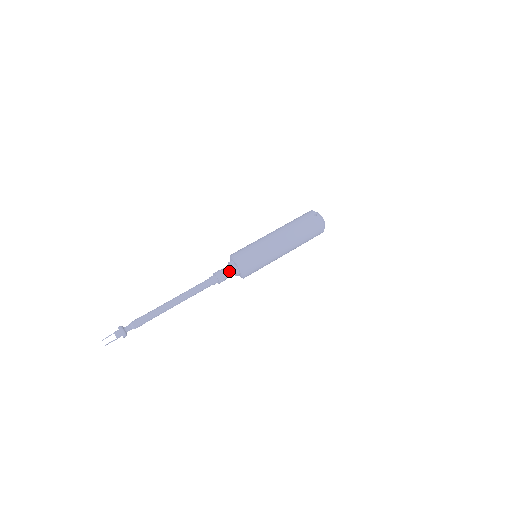
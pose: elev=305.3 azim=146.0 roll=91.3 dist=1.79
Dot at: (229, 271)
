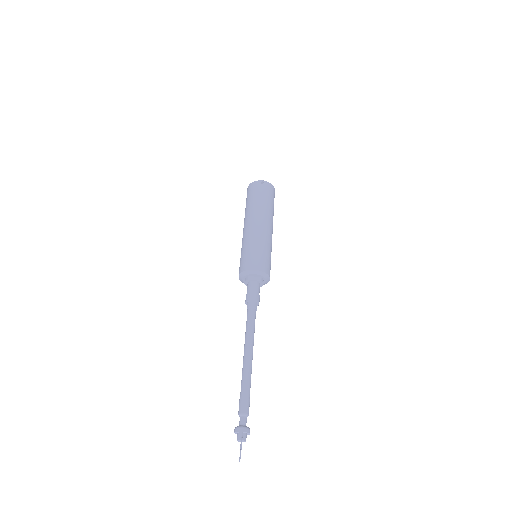
Dot at: (257, 287)
